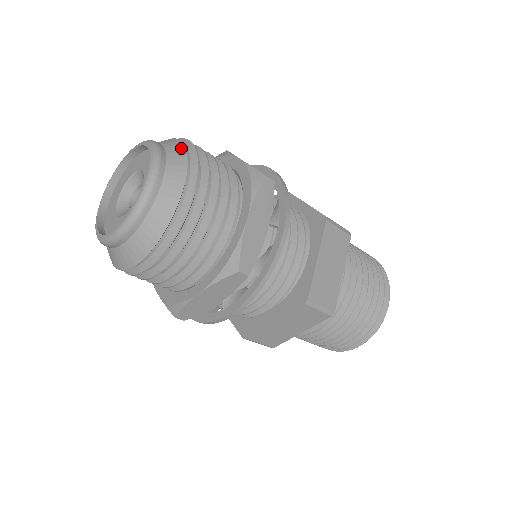
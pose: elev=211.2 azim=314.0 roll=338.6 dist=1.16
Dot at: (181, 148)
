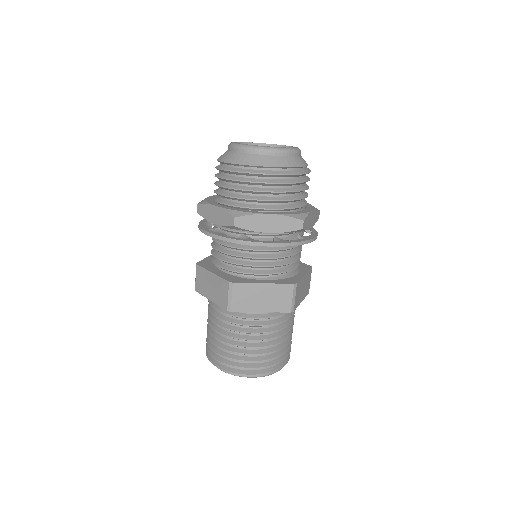
Dot at: (301, 164)
